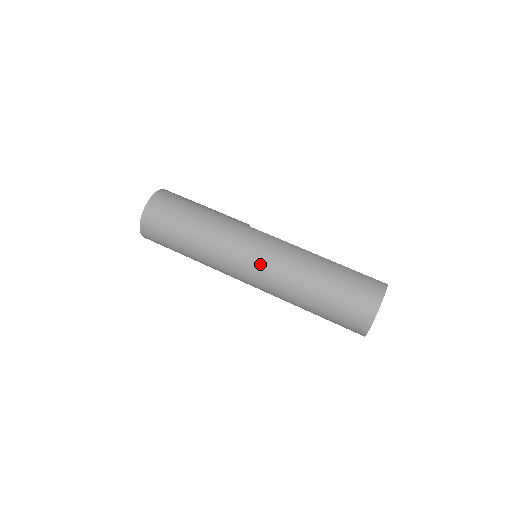
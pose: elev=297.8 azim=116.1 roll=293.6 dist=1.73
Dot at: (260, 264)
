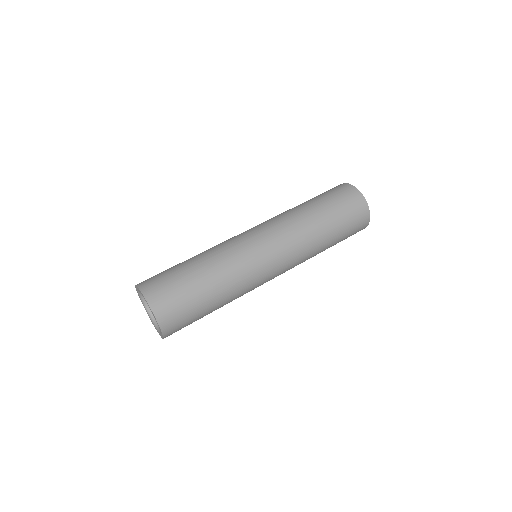
Dot at: (262, 228)
